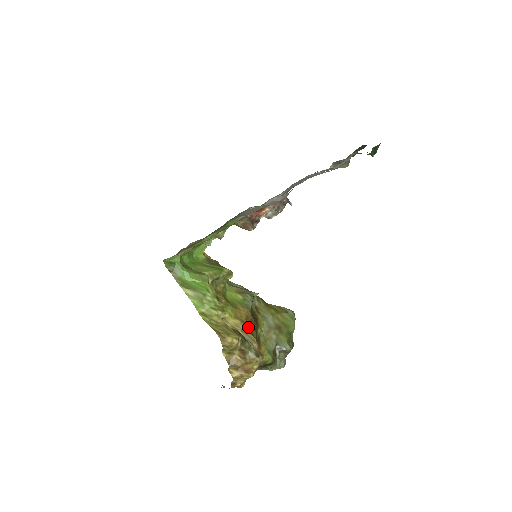
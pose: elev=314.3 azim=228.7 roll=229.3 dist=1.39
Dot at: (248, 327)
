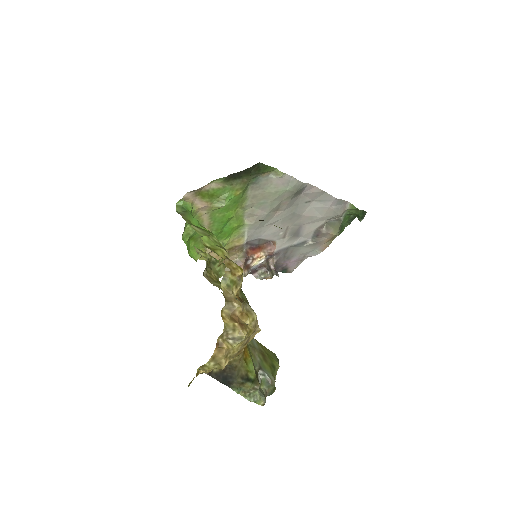
Dot at: occluded
